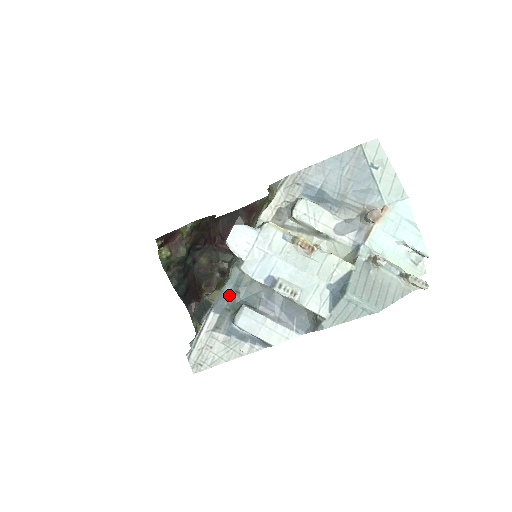
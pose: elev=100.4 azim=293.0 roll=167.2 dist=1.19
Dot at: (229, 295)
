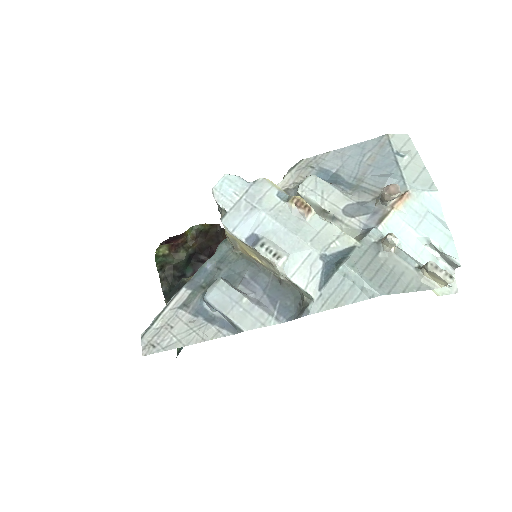
Dot at: (209, 271)
